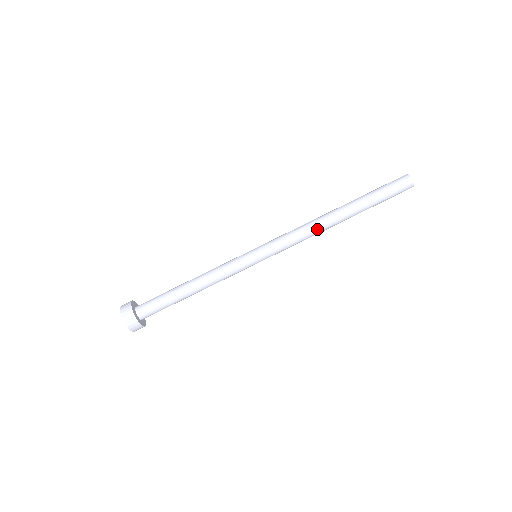
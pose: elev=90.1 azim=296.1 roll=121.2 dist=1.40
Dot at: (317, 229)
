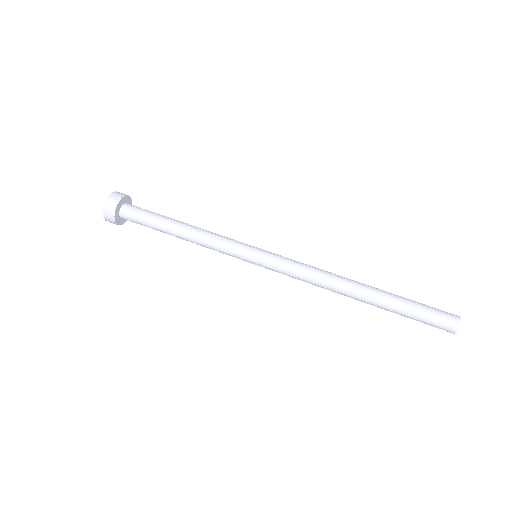
Dot at: (330, 278)
